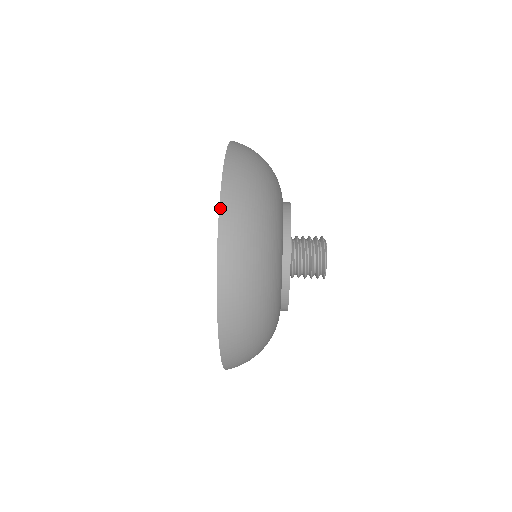
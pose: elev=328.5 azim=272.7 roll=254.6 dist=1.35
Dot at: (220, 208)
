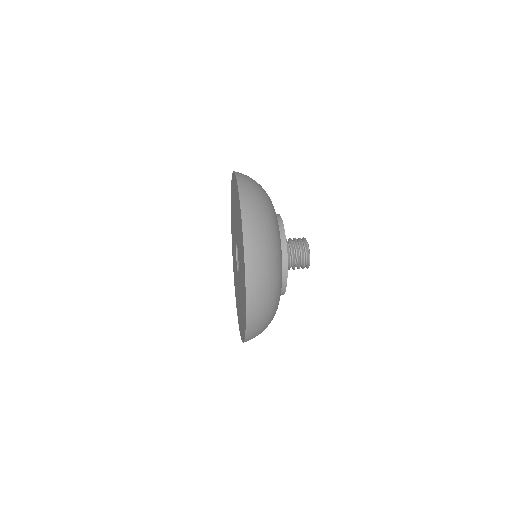
Dot at: (238, 185)
